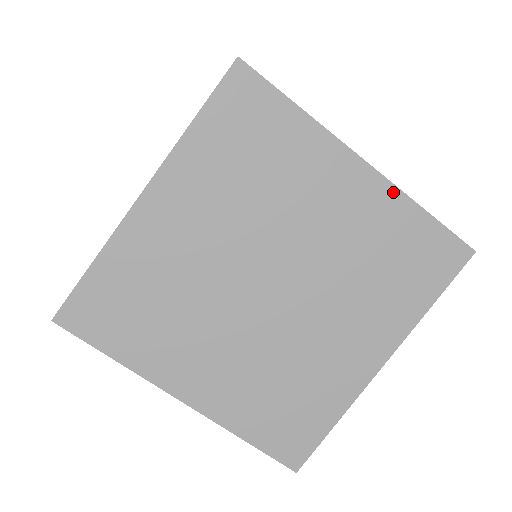
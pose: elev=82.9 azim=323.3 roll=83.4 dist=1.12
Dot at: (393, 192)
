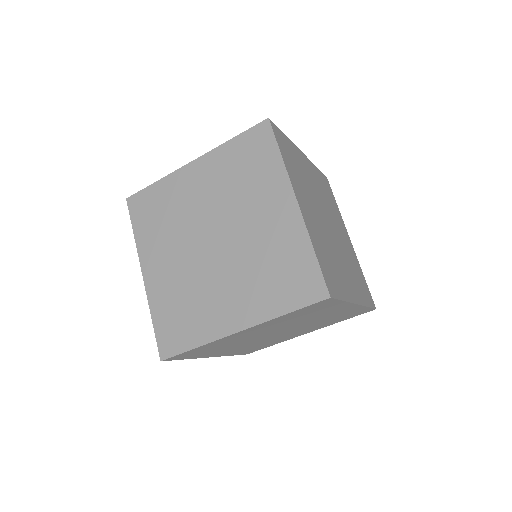
Dot at: (360, 307)
